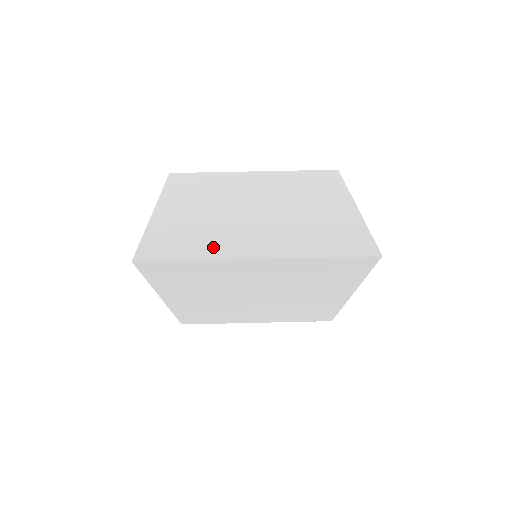
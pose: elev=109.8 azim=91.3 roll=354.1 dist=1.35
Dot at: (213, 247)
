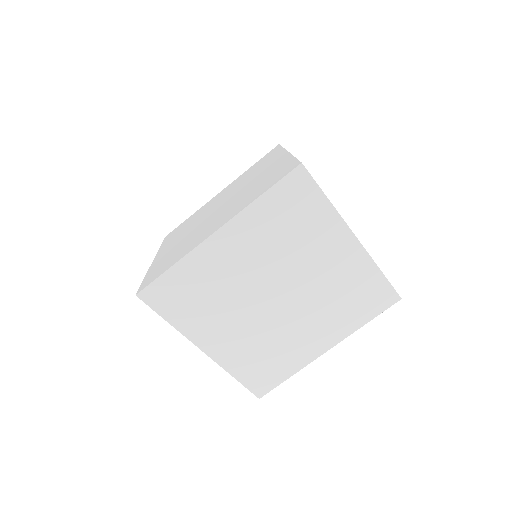
Dot at: (293, 359)
